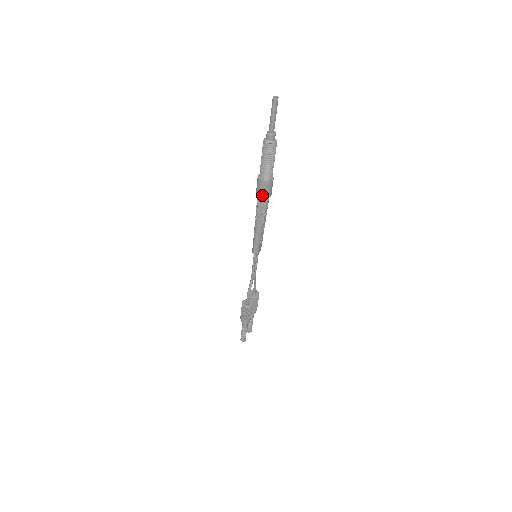
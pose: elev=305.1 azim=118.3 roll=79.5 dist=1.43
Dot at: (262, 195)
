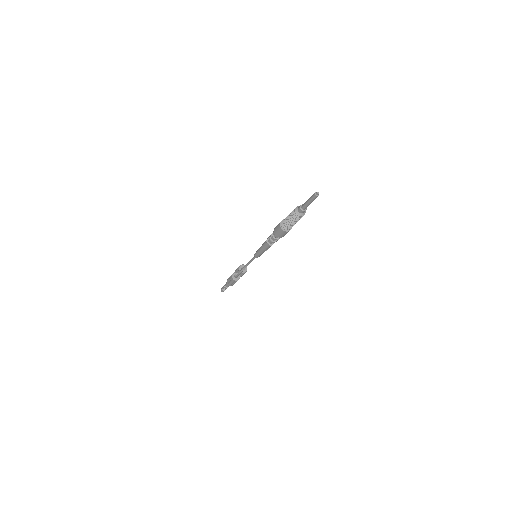
Dot at: (278, 235)
